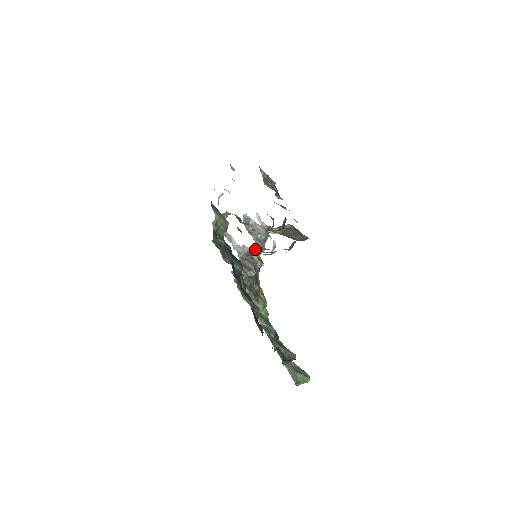
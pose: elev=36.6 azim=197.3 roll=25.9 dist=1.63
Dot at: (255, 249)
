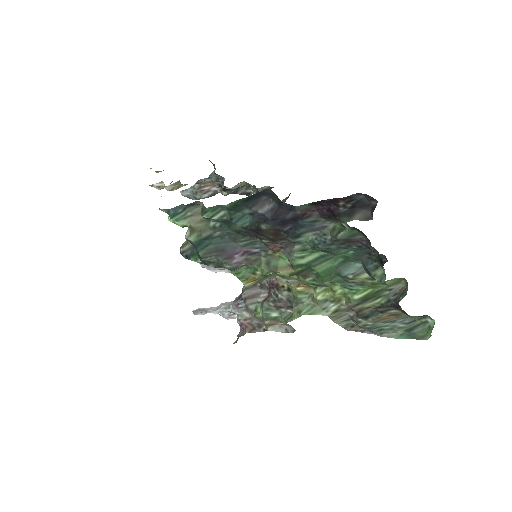
Dot at: occluded
